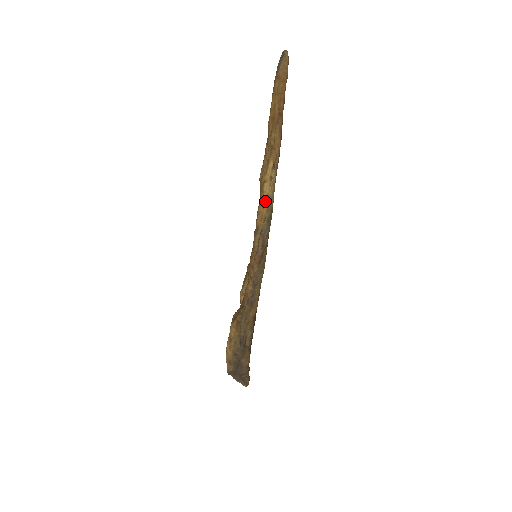
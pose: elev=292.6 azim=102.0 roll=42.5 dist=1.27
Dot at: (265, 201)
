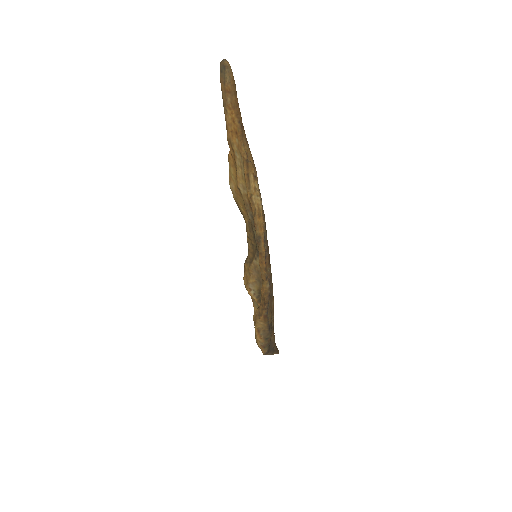
Dot at: (259, 212)
